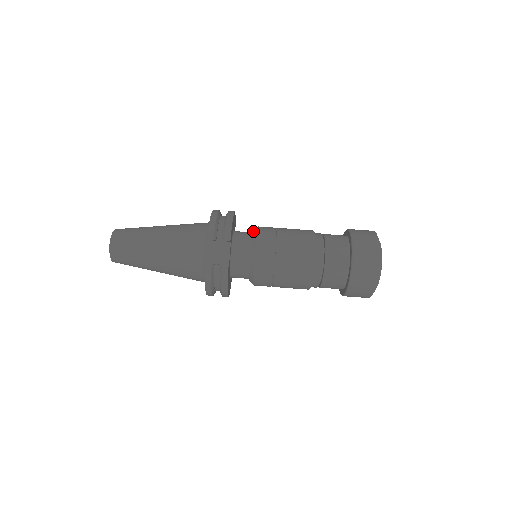
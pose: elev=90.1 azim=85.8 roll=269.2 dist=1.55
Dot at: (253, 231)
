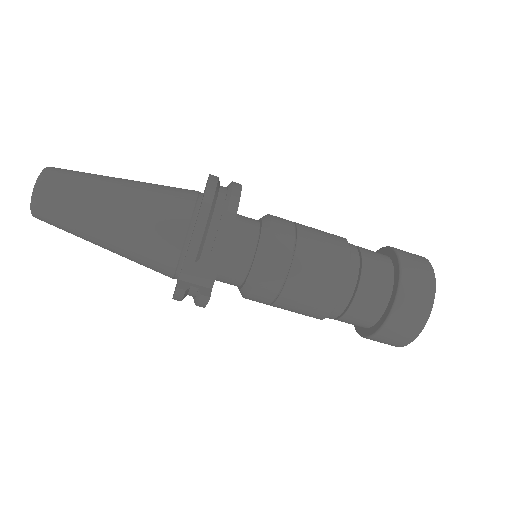
Dot at: (261, 233)
